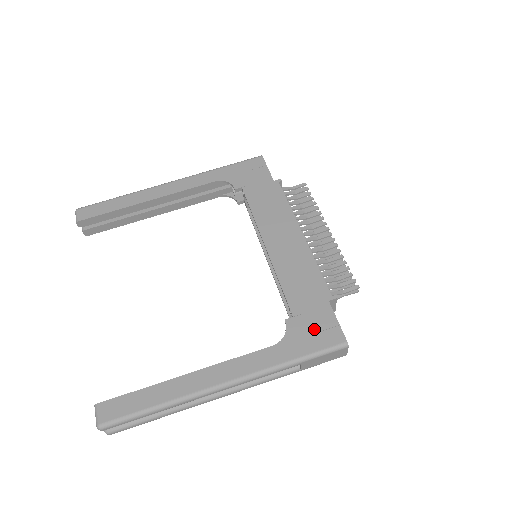
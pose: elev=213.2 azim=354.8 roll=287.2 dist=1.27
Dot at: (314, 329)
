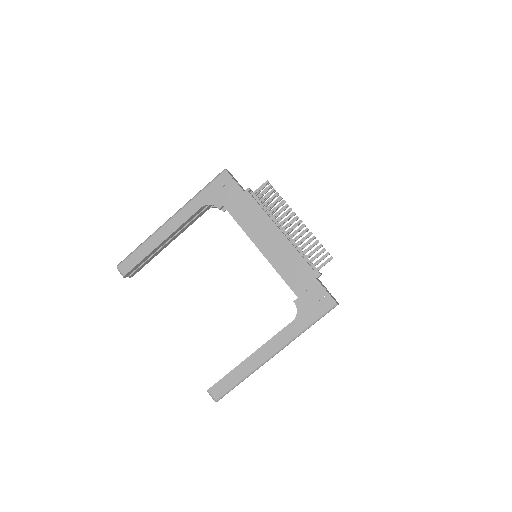
Dot at: (314, 301)
